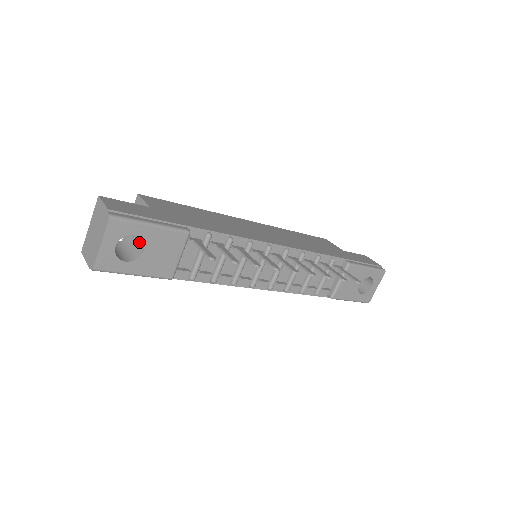
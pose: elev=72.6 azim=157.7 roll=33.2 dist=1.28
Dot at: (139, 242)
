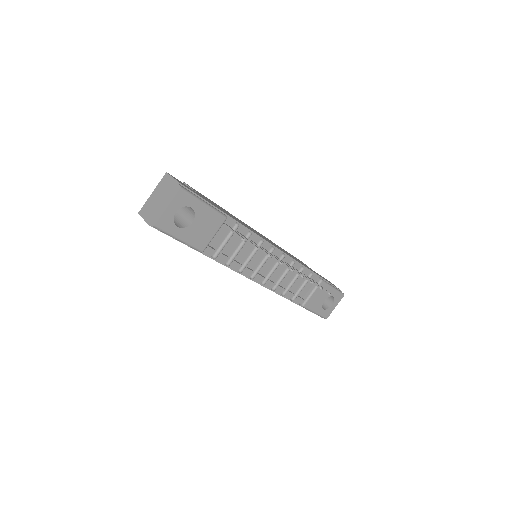
Dot at: (188, 216)
